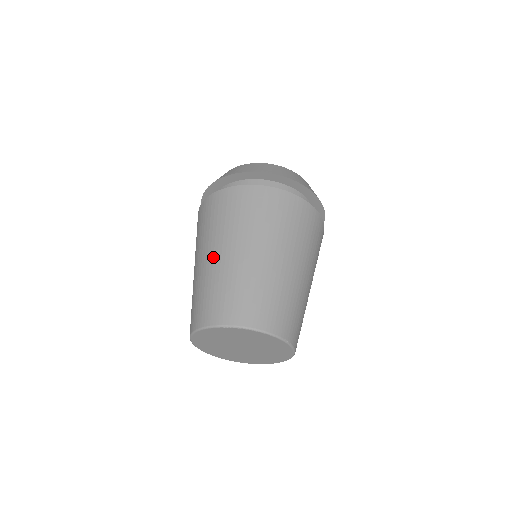
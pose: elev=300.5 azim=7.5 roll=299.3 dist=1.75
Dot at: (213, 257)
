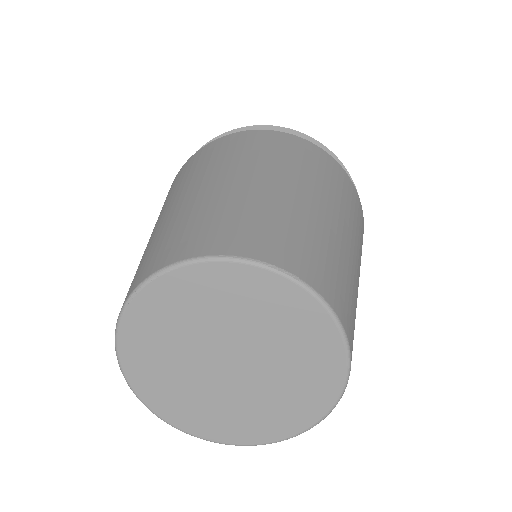
Dot at: occluded
